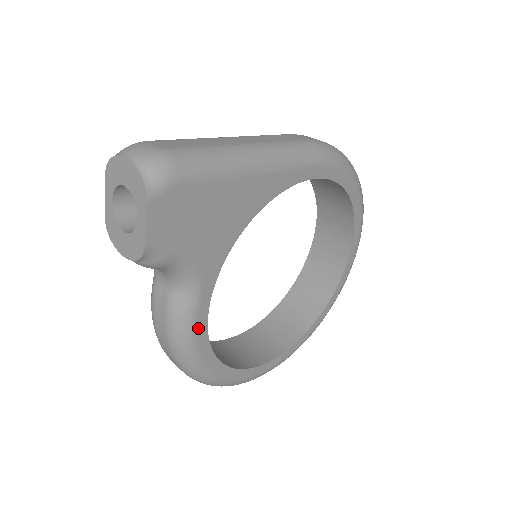
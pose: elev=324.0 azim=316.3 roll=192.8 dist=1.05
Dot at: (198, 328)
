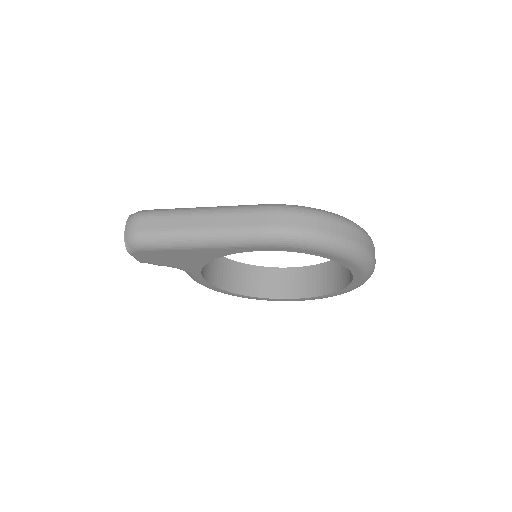
Dot at: (202, 283)
